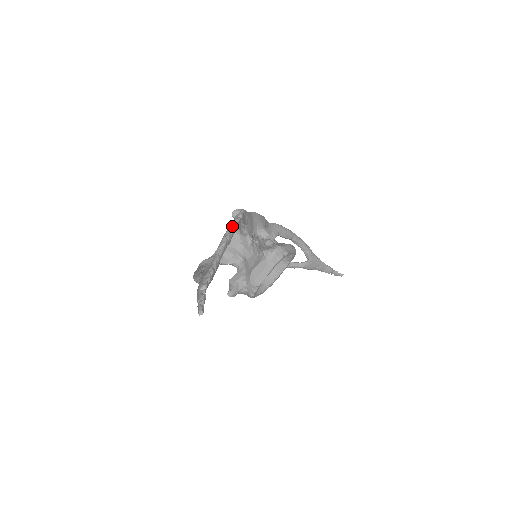
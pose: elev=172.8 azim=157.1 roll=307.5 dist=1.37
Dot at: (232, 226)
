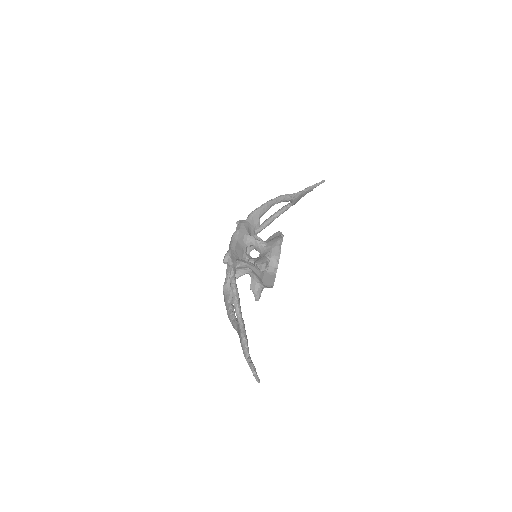
Dot at: (233, 285)
